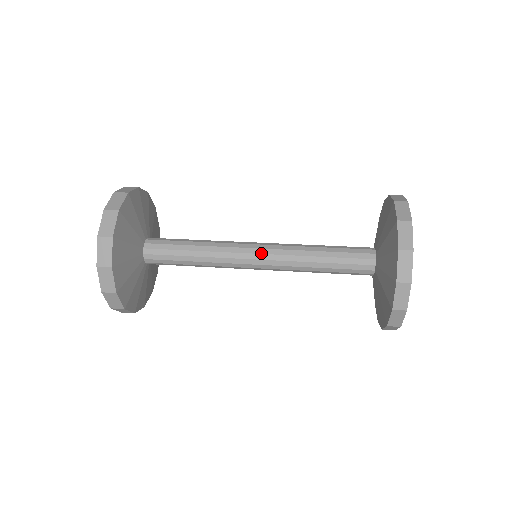
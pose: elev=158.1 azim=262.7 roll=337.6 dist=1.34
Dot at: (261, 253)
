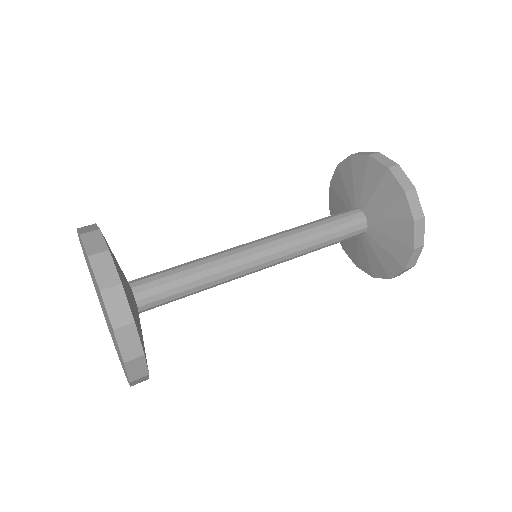
Dot at: (270, 261)
